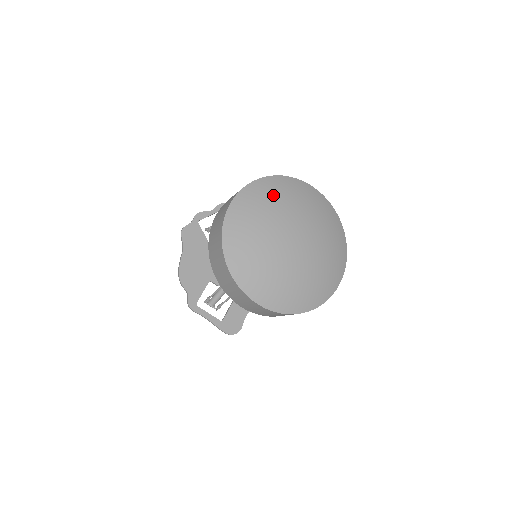
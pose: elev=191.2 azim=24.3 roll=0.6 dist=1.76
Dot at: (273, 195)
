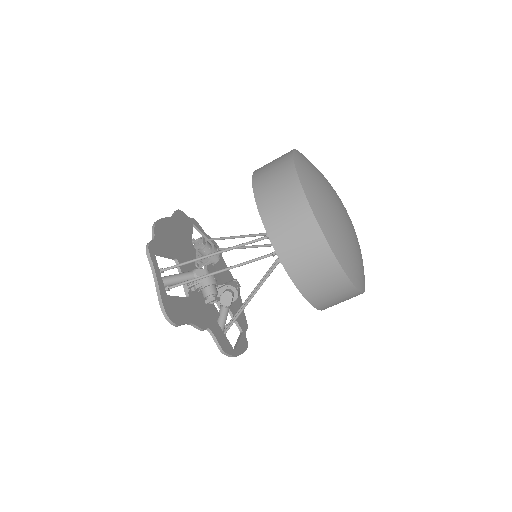
Dot at: occluded
